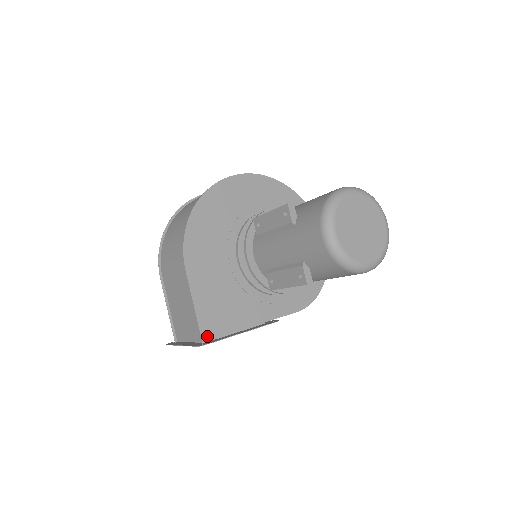
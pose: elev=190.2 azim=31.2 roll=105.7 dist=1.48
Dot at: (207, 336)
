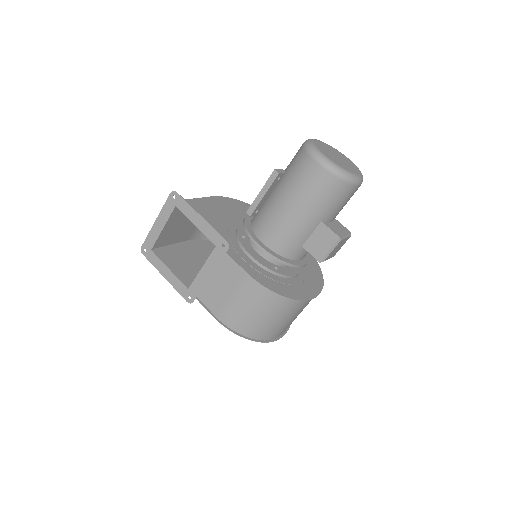
Dot at: occluded
